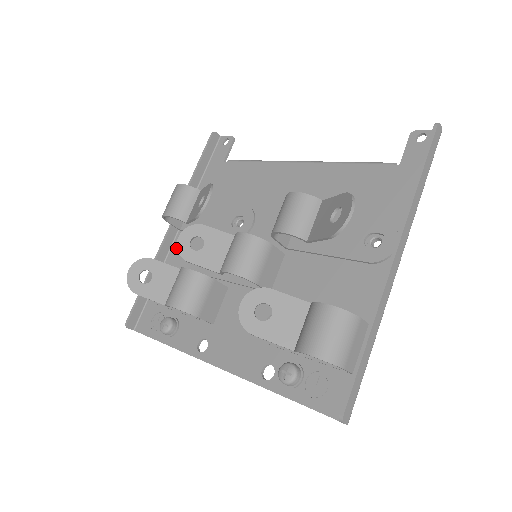
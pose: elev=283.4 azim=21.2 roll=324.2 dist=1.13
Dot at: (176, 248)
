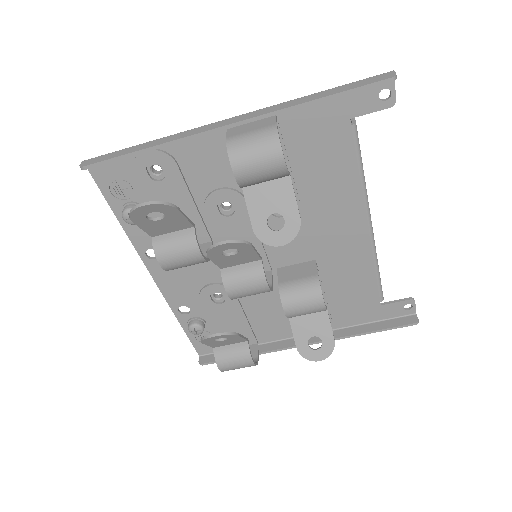
Dot at: (204, 142)
